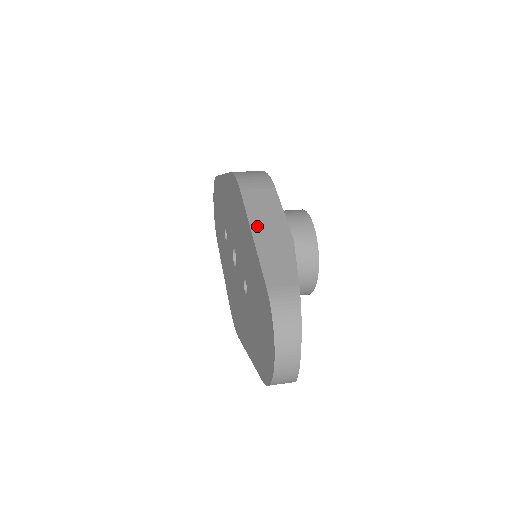
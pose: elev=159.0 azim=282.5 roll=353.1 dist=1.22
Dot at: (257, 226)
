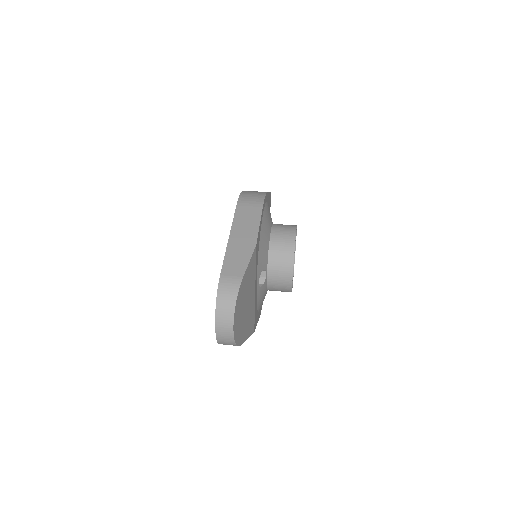
Dot at: (235, 233)
